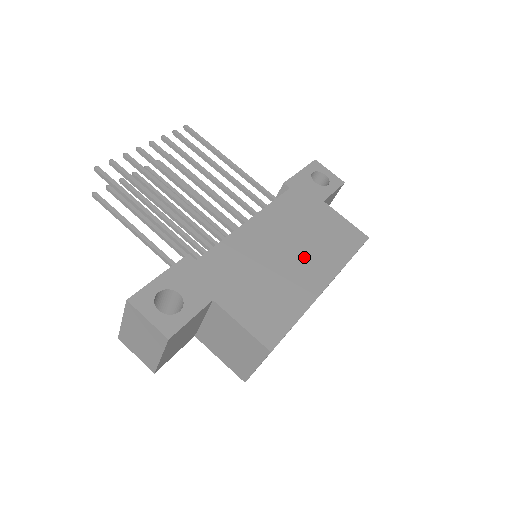
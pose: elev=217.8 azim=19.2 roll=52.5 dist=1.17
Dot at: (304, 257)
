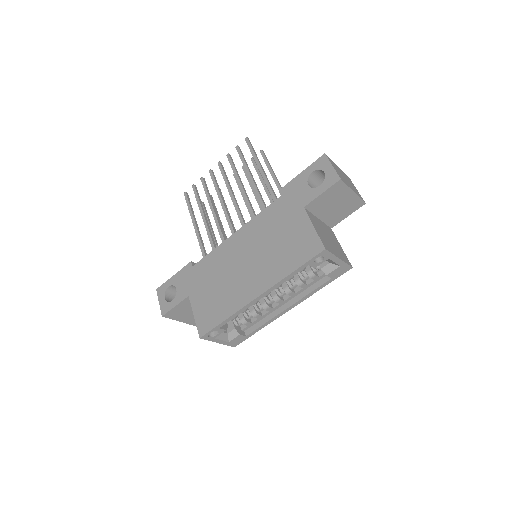
Dot at: (255, 268)
